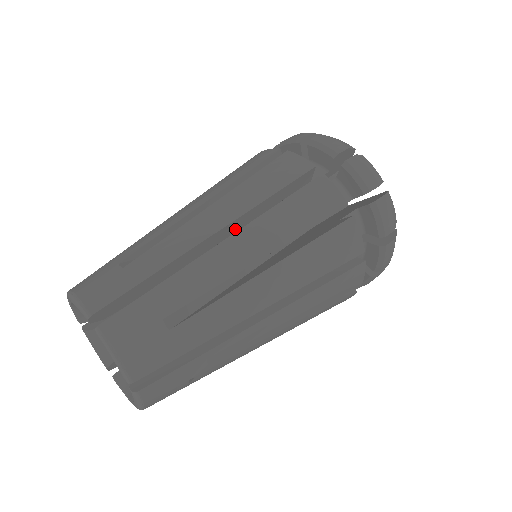
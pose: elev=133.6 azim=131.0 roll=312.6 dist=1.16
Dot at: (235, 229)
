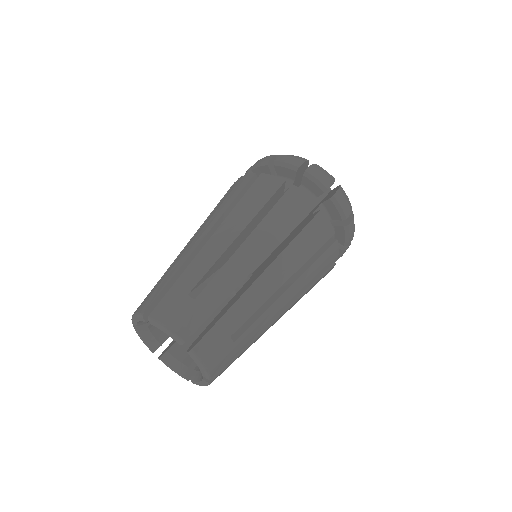
Dot at: occluded
